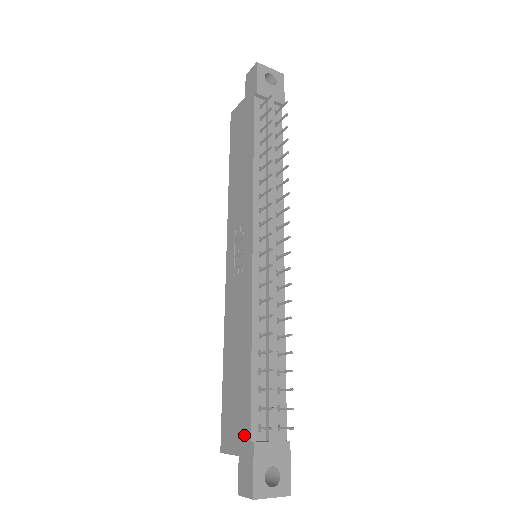
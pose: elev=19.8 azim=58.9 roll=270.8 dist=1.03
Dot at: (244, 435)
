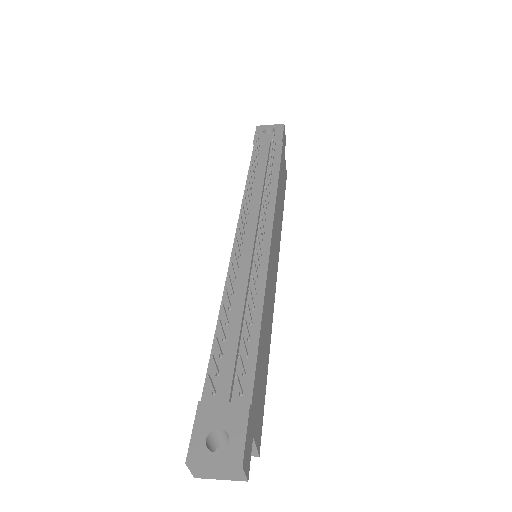
Dot at: occluded
